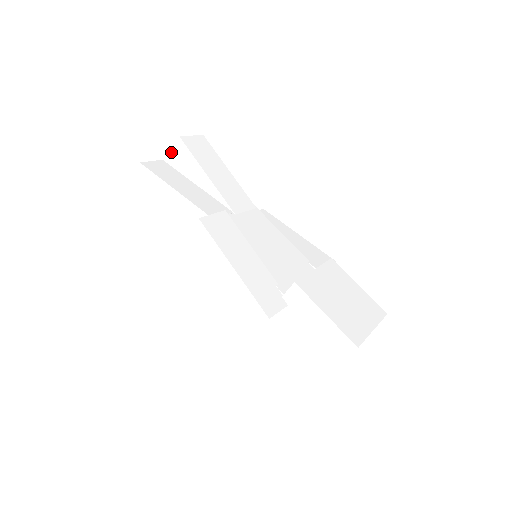
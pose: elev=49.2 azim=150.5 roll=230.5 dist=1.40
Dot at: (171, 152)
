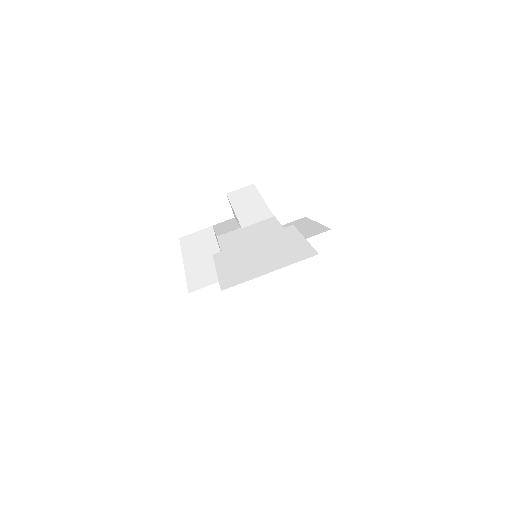
Dot at: occluded
